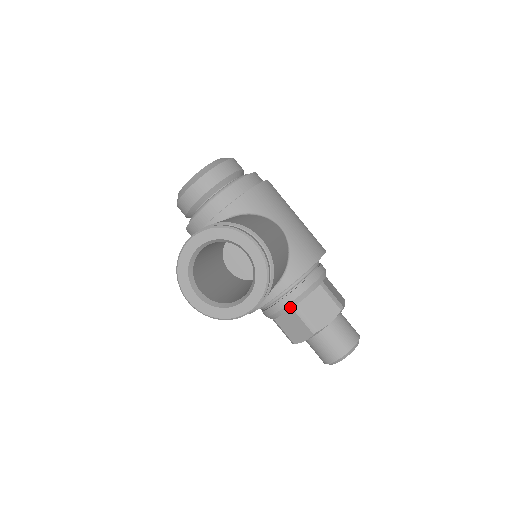
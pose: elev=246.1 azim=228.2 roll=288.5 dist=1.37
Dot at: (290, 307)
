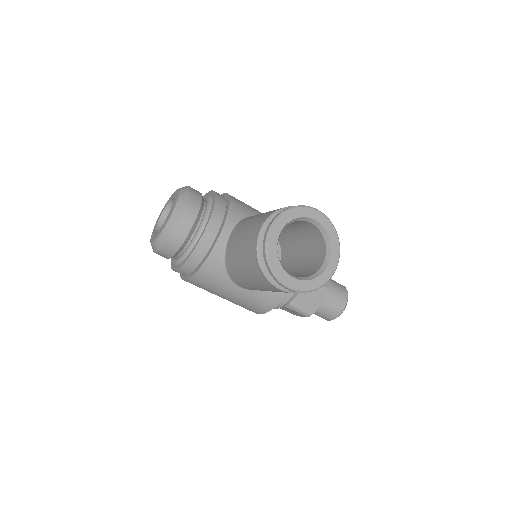
Dot at: occluded
